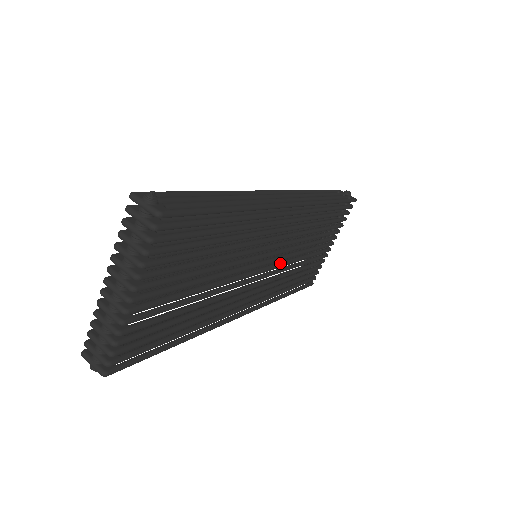
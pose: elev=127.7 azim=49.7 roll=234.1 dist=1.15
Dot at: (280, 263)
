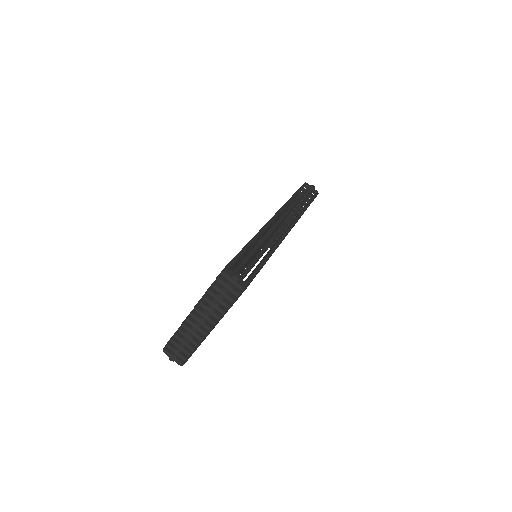
Dot at: occluded
